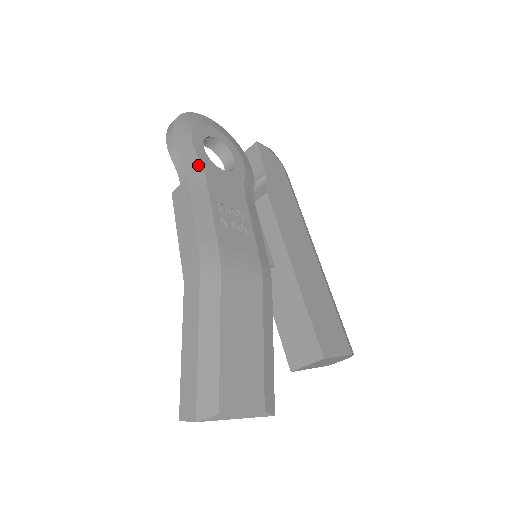
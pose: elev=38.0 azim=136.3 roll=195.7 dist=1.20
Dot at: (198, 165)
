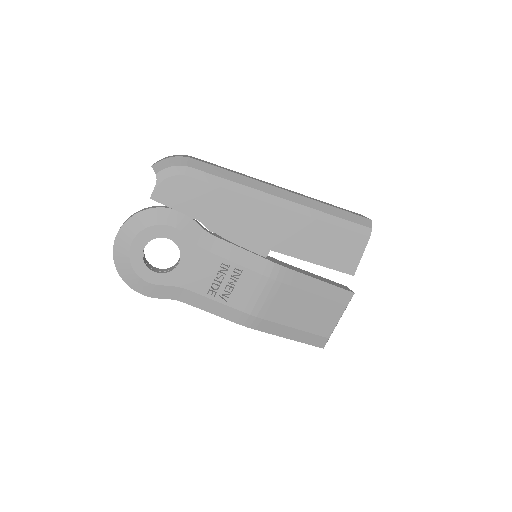
Dot at: (173, 289)
